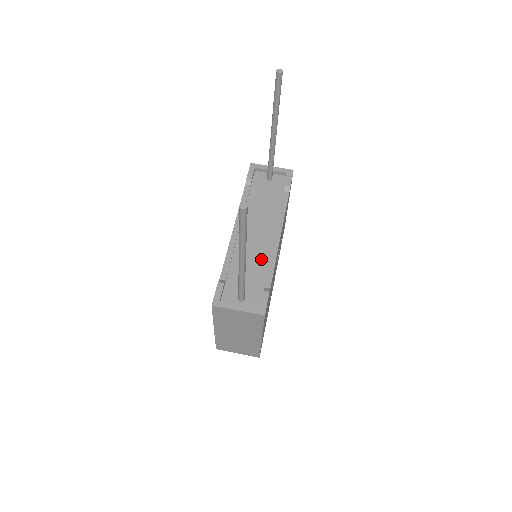
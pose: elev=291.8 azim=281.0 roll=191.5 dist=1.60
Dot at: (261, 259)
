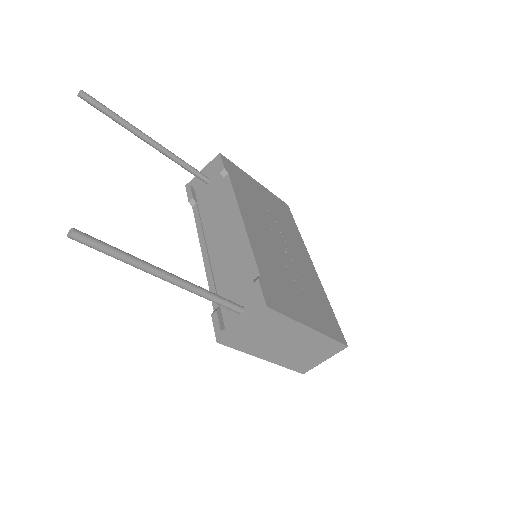
Dot at: (238, 256)
